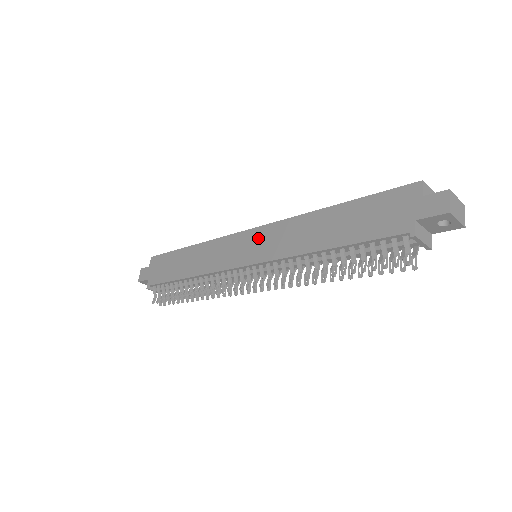
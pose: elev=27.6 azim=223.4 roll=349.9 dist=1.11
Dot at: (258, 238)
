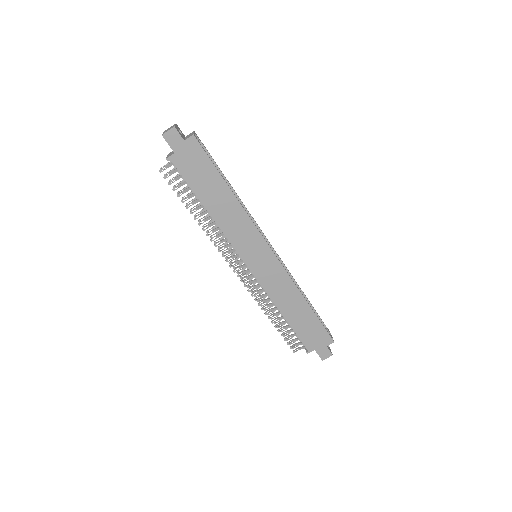
Dot at: (270, 264)
